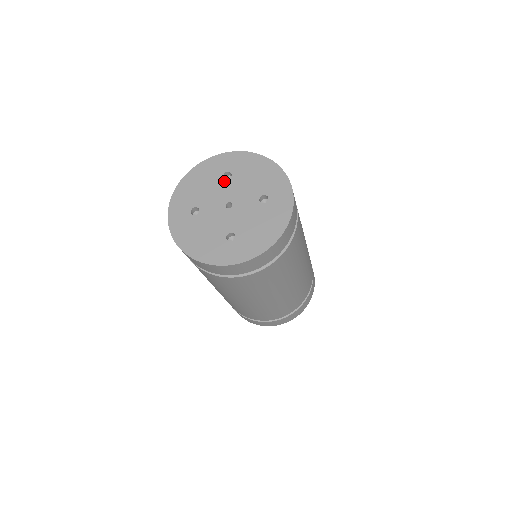
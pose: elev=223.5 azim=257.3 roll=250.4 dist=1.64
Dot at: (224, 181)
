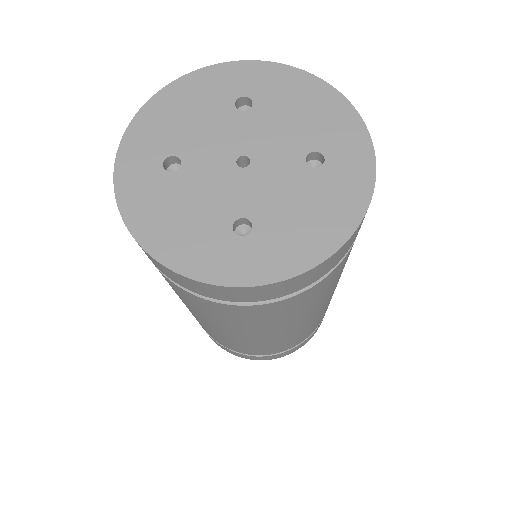
Dot at: (236, 113)
